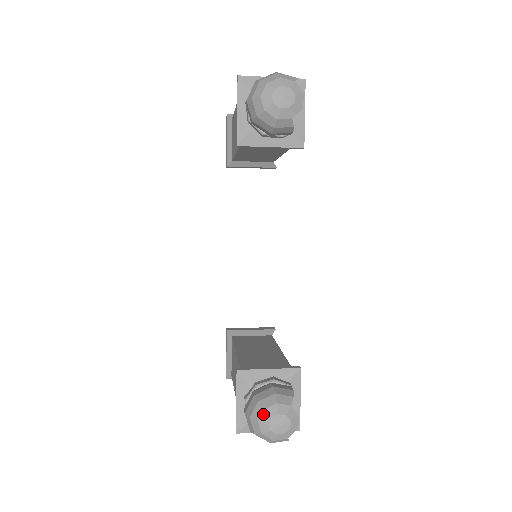
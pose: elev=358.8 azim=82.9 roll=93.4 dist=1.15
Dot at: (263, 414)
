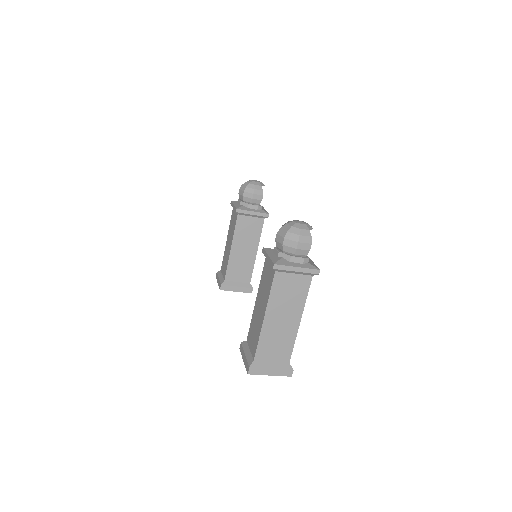
Dot at: (288, 222)
